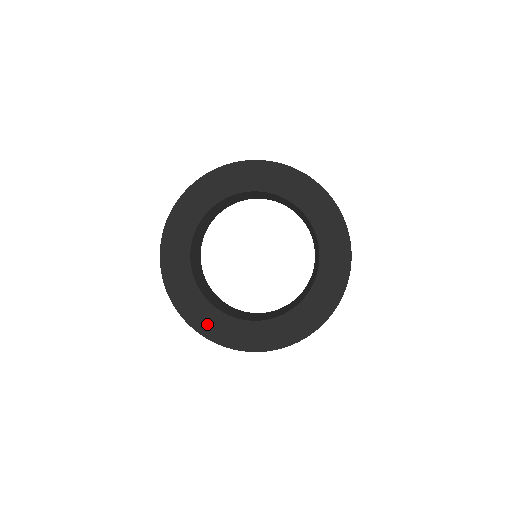
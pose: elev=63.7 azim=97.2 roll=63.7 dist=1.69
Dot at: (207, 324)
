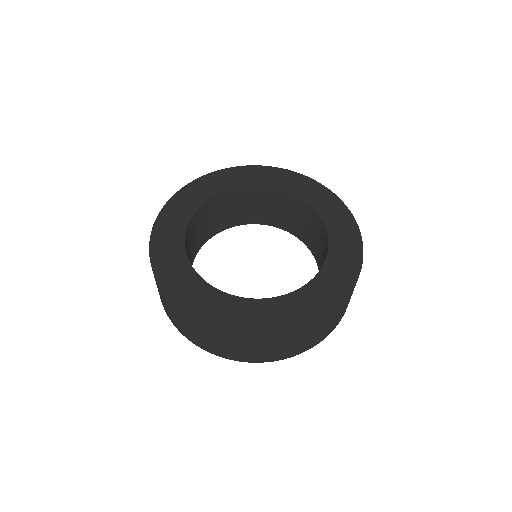
Dot at: (167, 265)
